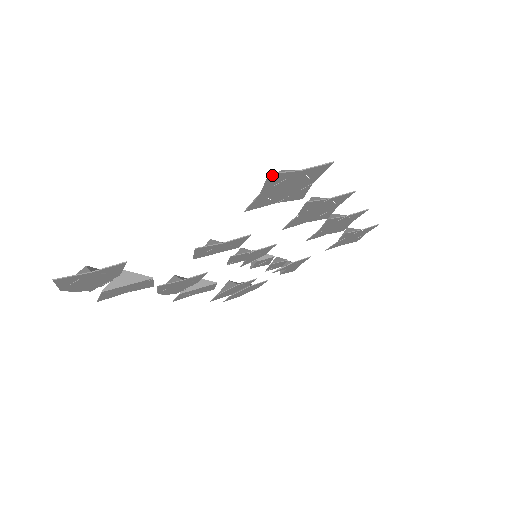
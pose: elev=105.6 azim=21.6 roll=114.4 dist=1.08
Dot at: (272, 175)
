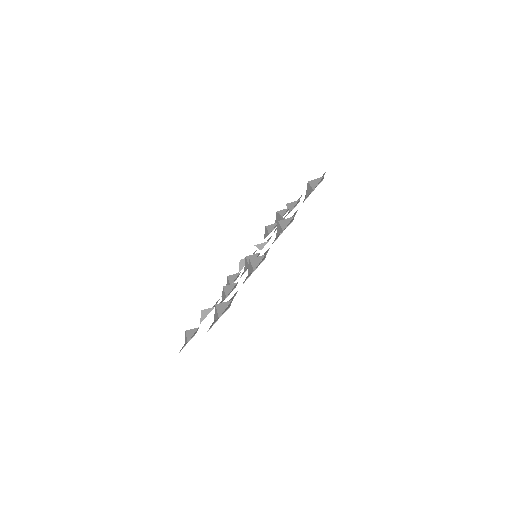
Dot at: (209, 329)
